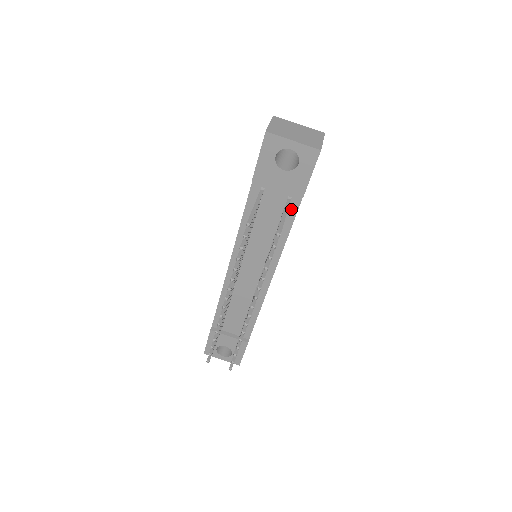
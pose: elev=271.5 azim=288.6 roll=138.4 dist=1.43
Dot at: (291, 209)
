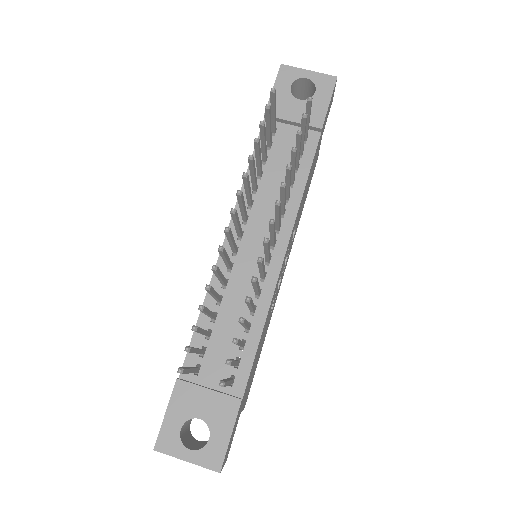
Dot at: (308, 150)
